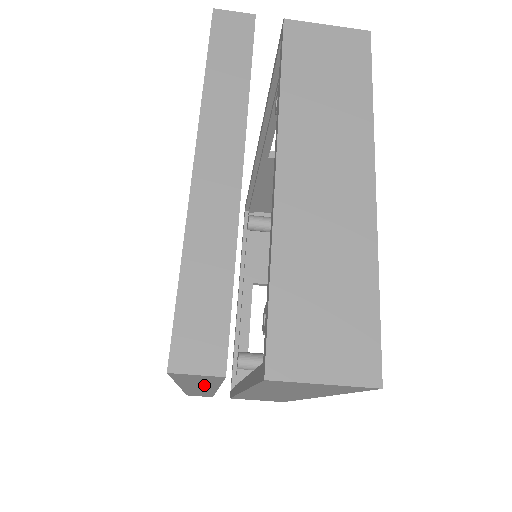
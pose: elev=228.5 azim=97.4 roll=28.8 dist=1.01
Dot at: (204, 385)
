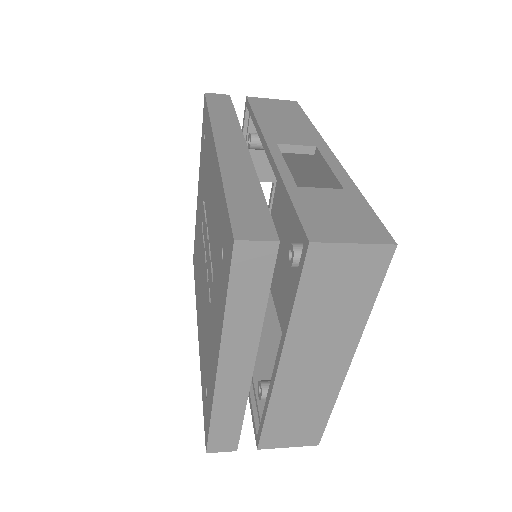
Dot at: occluded
